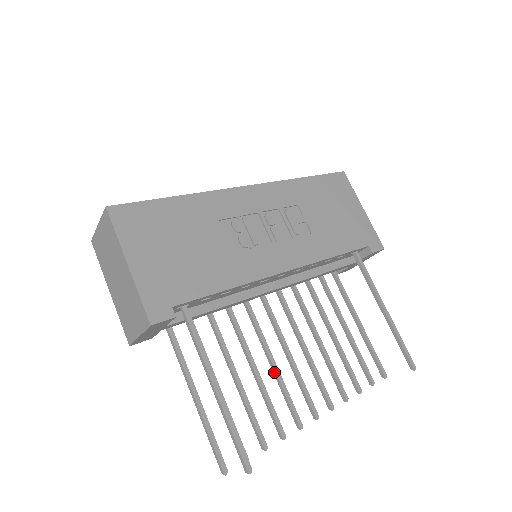
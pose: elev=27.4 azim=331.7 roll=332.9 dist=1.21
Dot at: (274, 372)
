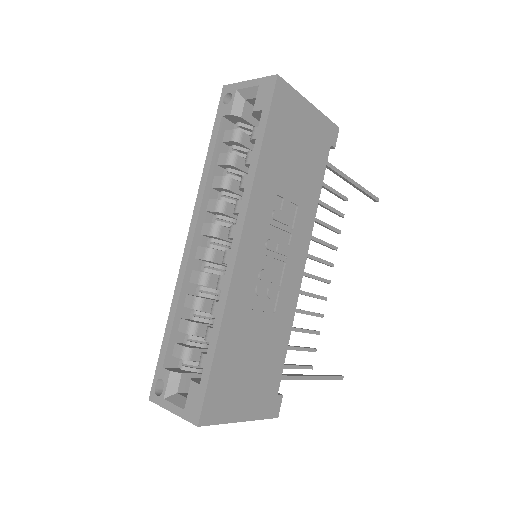
Dot at: occluded
